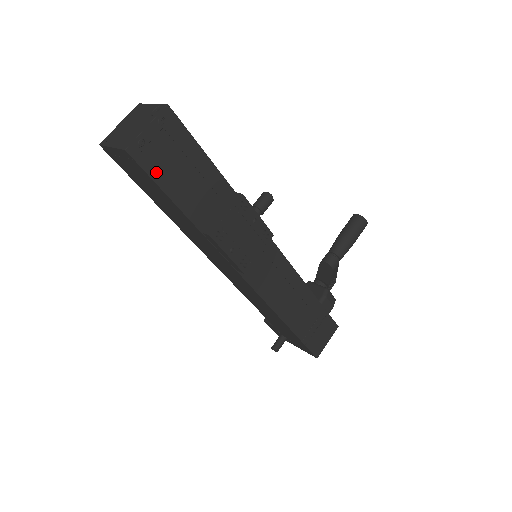
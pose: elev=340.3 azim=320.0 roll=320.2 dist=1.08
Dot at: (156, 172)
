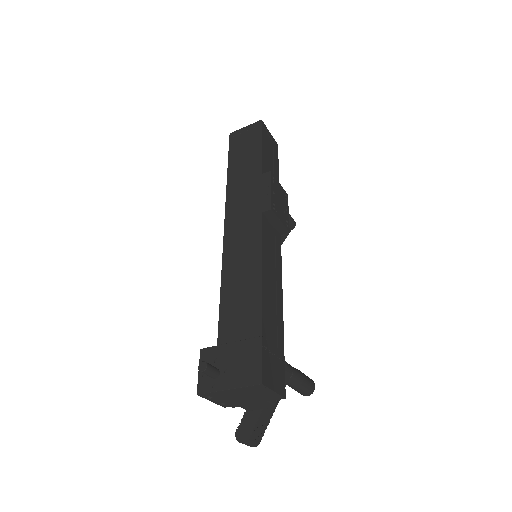
Dot at: (264, 138)
